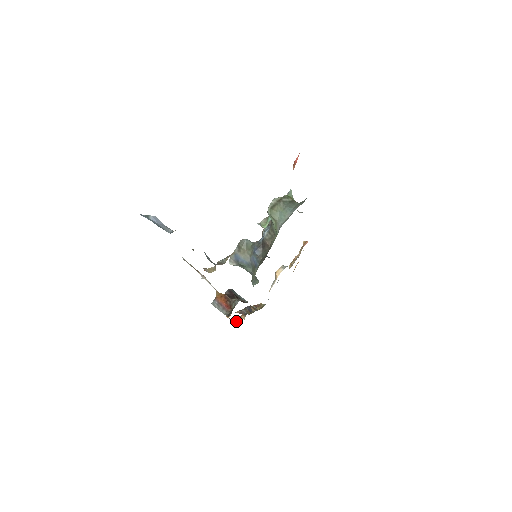
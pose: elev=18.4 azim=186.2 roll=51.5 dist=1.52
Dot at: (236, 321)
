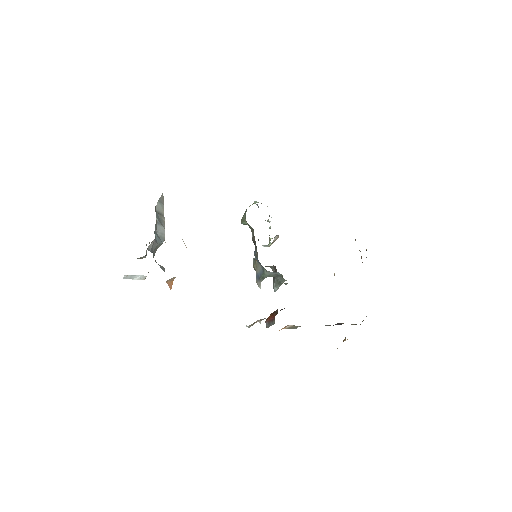
Dot at: occluded
